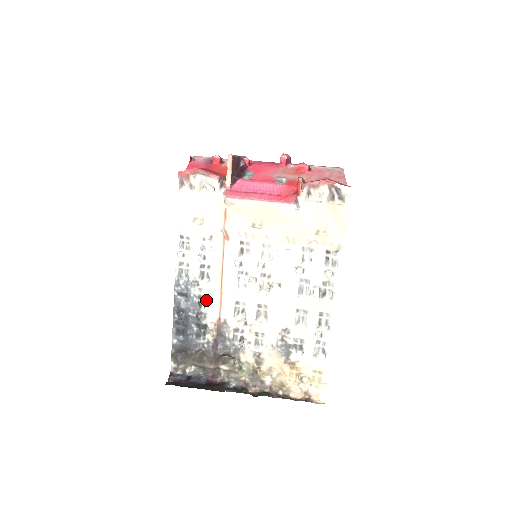
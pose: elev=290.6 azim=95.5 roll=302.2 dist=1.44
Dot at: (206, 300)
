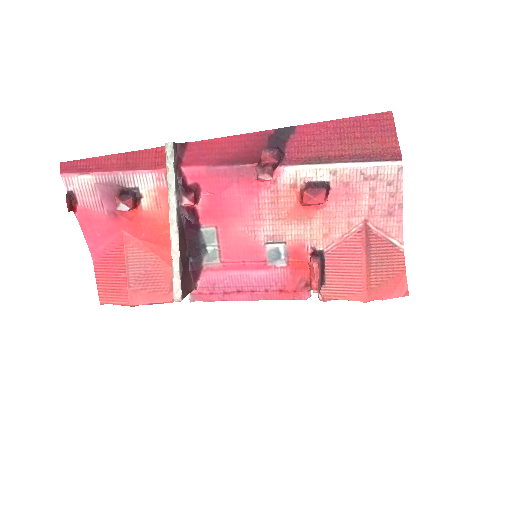
Dot at: occluded
